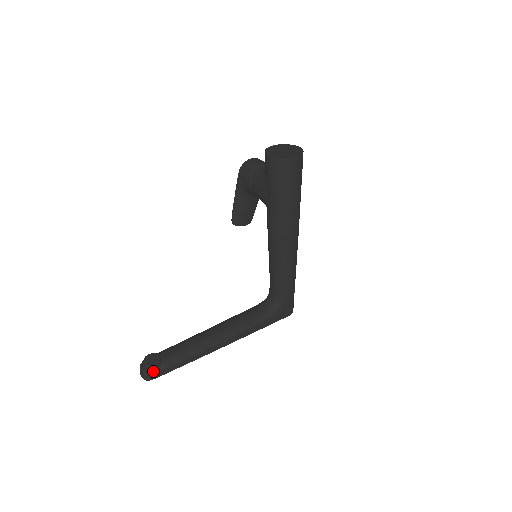
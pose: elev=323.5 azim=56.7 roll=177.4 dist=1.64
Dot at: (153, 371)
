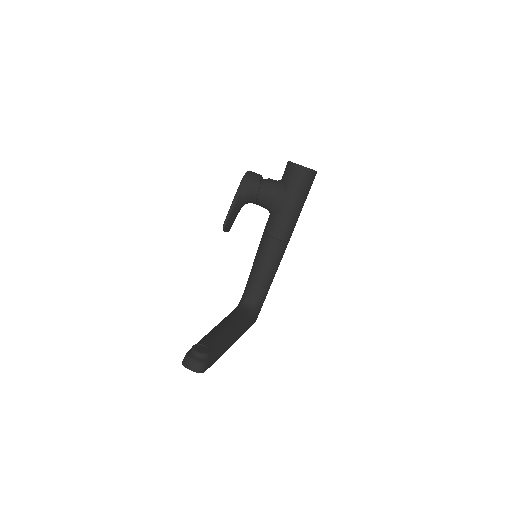
Dot at: (207, 361)
